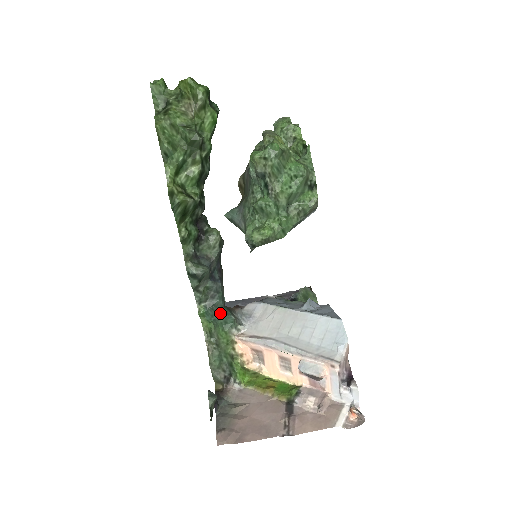
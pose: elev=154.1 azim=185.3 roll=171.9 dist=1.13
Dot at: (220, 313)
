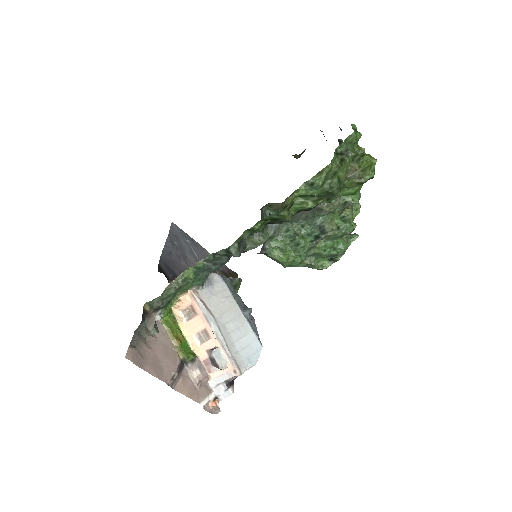
Dot at: (205, 273)
